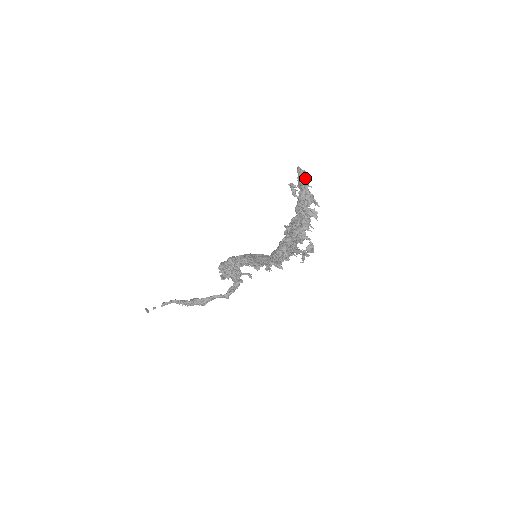
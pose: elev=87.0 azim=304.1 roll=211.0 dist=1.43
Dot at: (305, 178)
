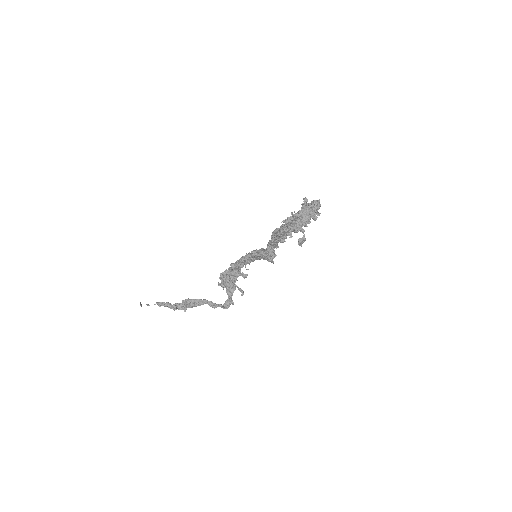
Dot at: (317, 203)
